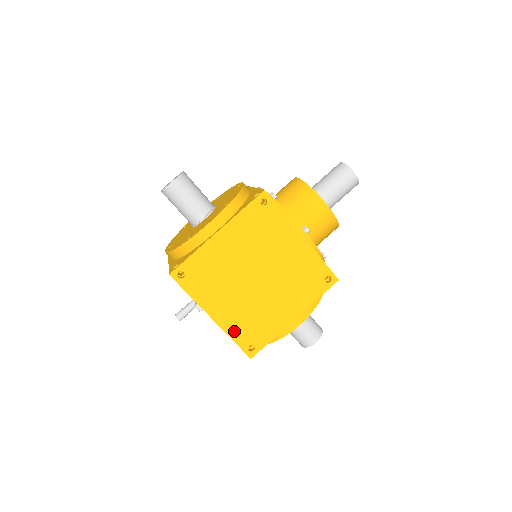
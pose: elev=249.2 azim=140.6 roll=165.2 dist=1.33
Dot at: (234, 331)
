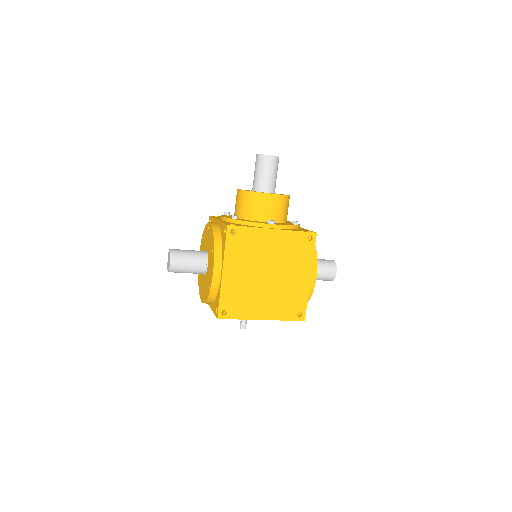
Dot at: (281, 315)
